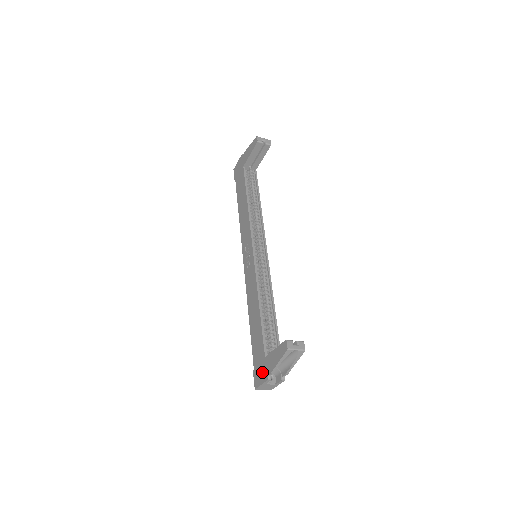
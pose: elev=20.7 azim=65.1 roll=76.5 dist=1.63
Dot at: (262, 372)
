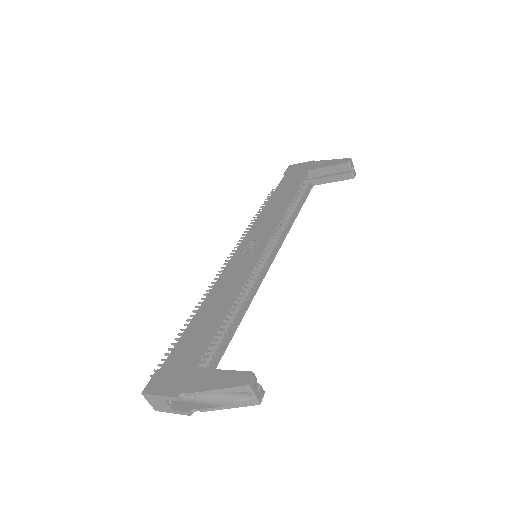
Dot at: (174, 381)
